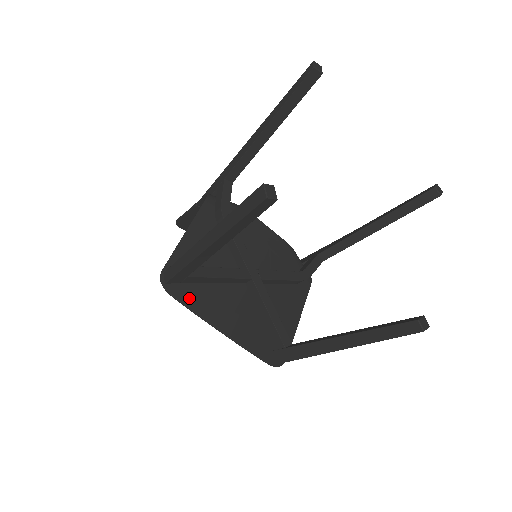
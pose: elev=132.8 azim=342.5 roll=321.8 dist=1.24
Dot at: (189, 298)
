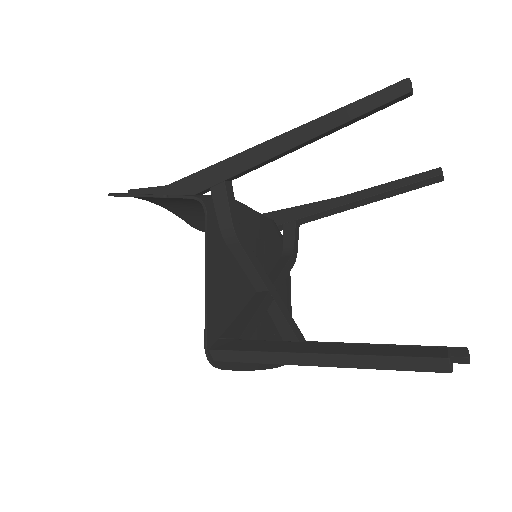
Dot at: occluded
